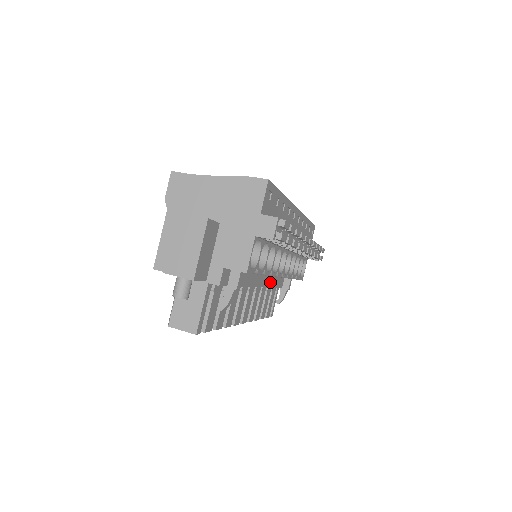
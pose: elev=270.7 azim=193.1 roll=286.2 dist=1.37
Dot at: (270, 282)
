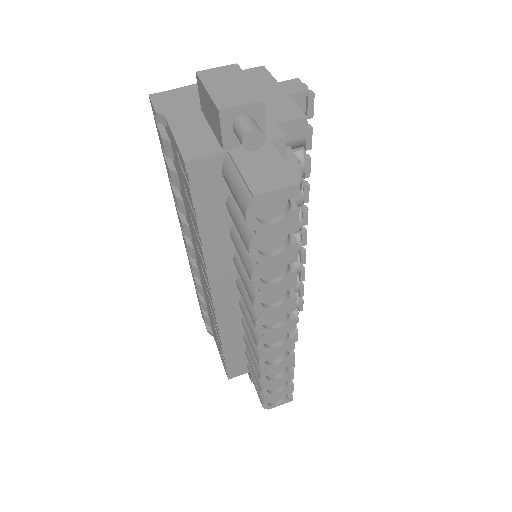
Dot at: occluded
